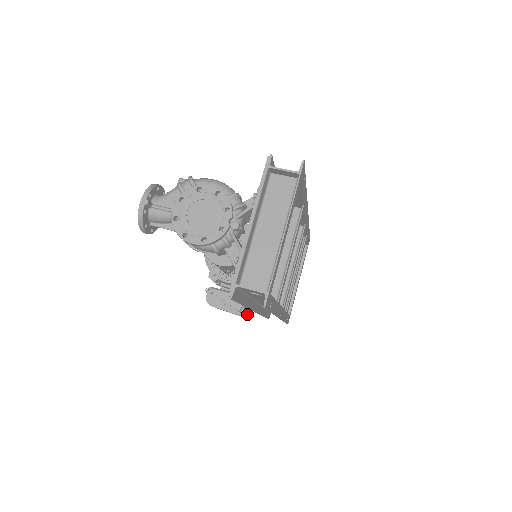
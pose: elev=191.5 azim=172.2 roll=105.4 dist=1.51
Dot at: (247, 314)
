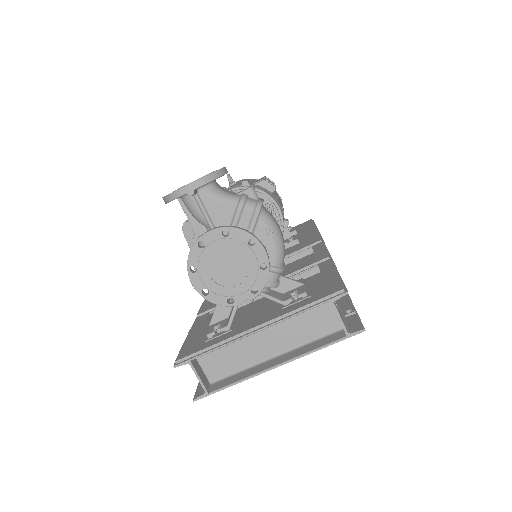
Dot at: occluded
